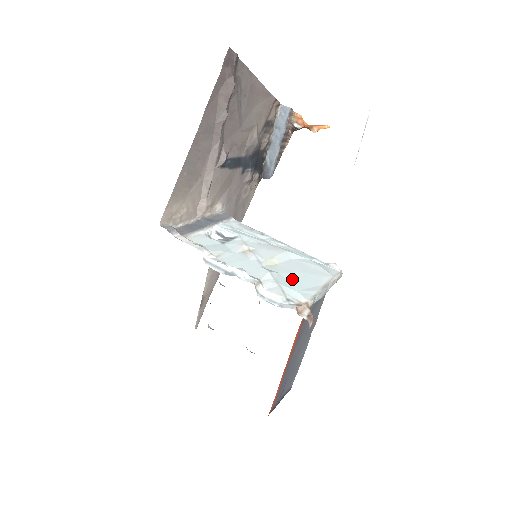
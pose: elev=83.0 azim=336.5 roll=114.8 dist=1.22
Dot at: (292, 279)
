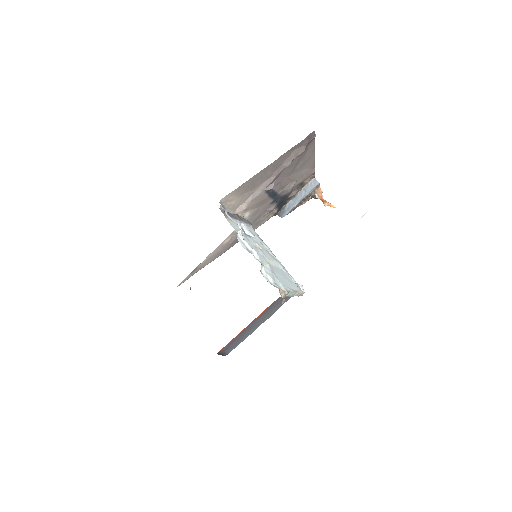
Dot at: (279, 276)
